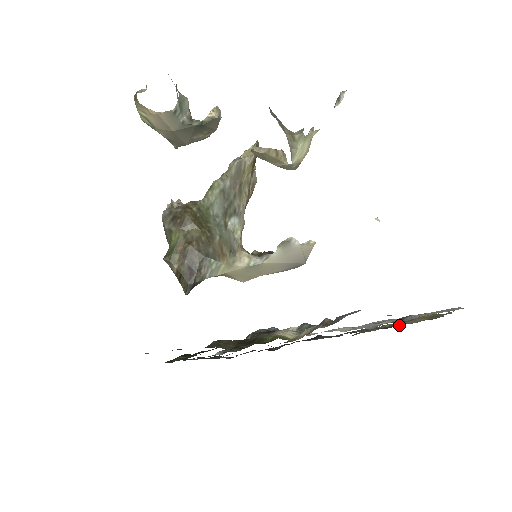
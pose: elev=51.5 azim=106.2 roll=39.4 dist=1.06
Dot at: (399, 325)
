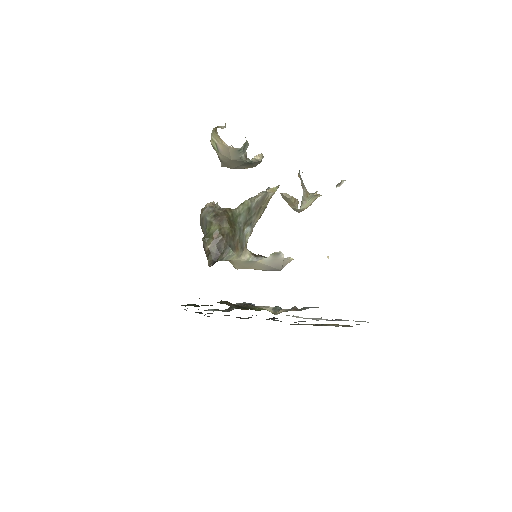
Dot at: (324, 325)
